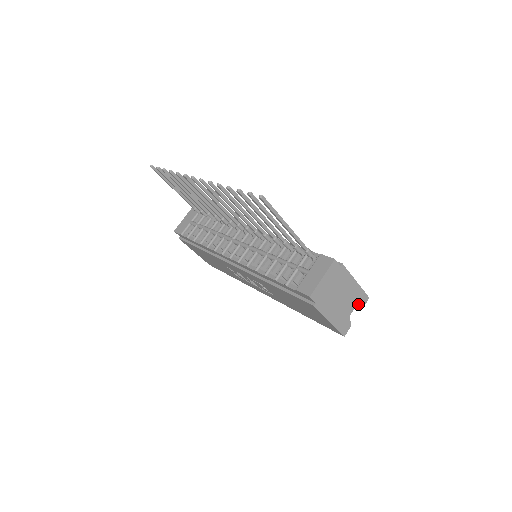
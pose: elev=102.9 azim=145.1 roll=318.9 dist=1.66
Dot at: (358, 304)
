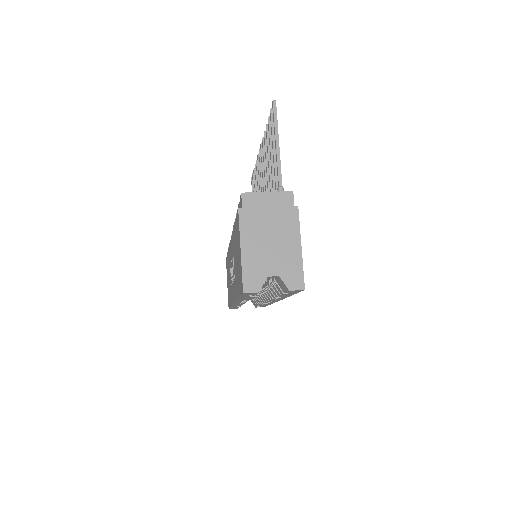
Dot at: (286, 277)
